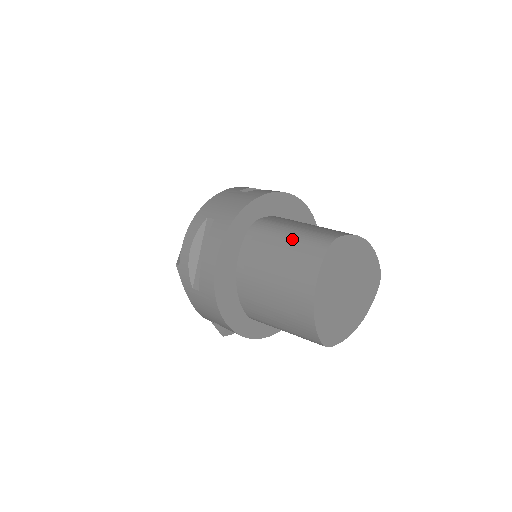
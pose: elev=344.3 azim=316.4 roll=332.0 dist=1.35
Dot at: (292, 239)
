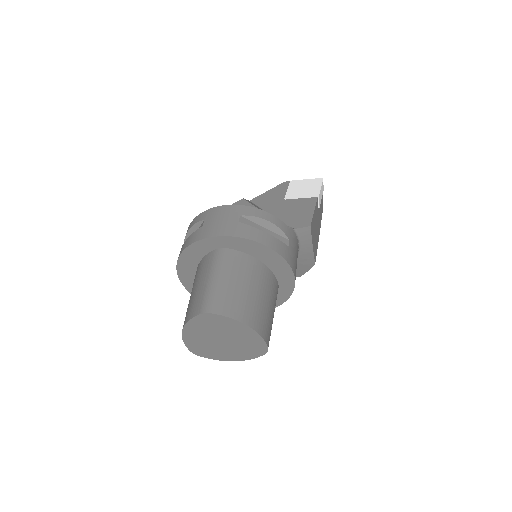
Dot at: (206, 285)
